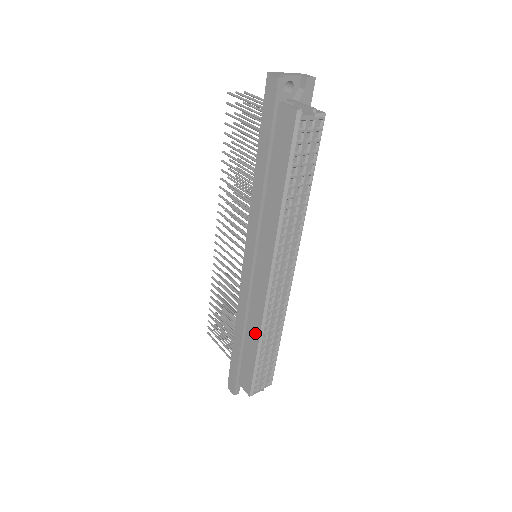
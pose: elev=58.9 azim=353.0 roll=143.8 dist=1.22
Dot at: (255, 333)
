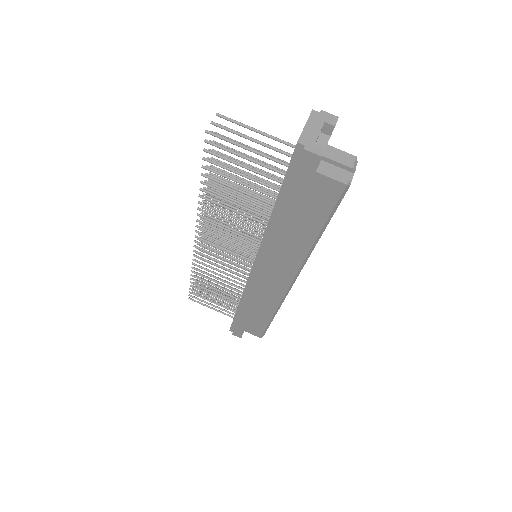
Dot at: (269, 310)
